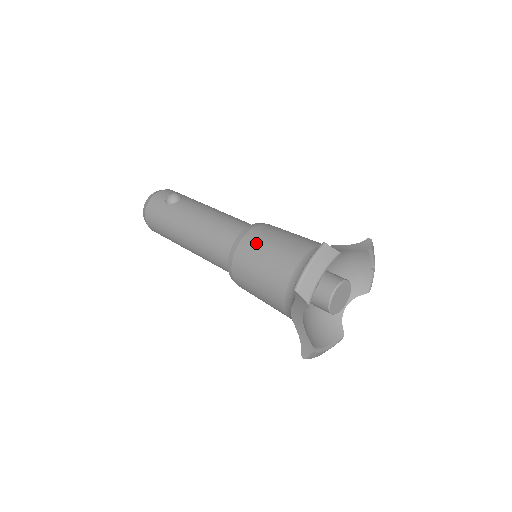
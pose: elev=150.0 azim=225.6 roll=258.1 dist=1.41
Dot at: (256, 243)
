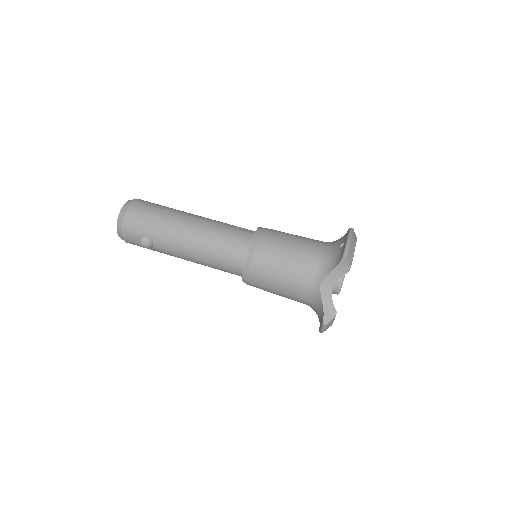
Dot at: (263, 288)
